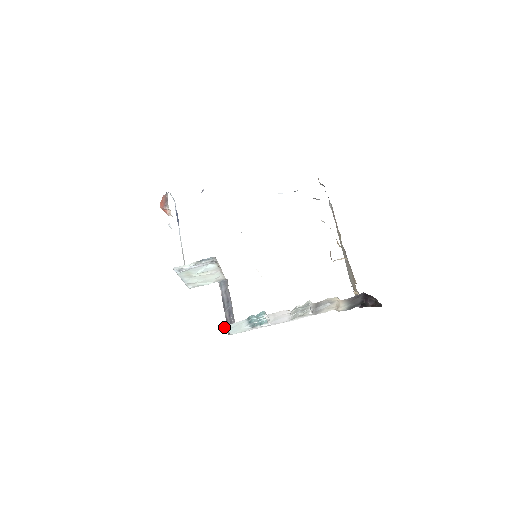
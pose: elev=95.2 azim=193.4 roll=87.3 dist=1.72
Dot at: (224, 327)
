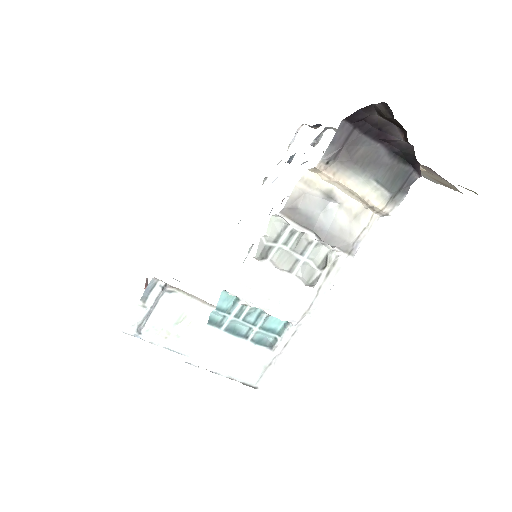
Dot at: (193, 364)
